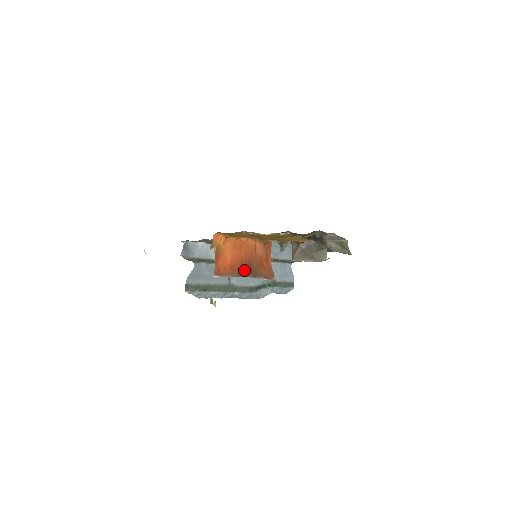
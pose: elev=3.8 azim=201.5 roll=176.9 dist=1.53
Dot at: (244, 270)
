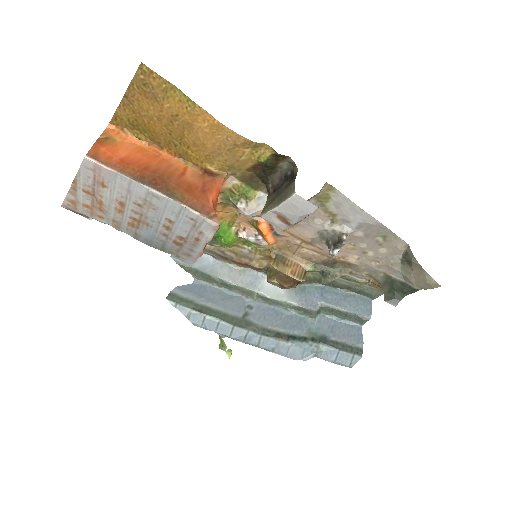
Dot at: (149, 179)
